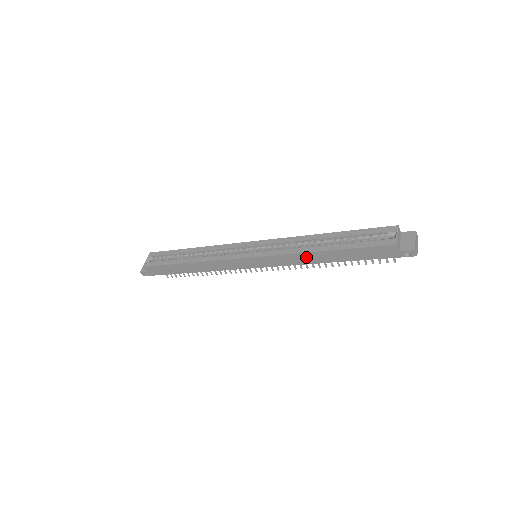
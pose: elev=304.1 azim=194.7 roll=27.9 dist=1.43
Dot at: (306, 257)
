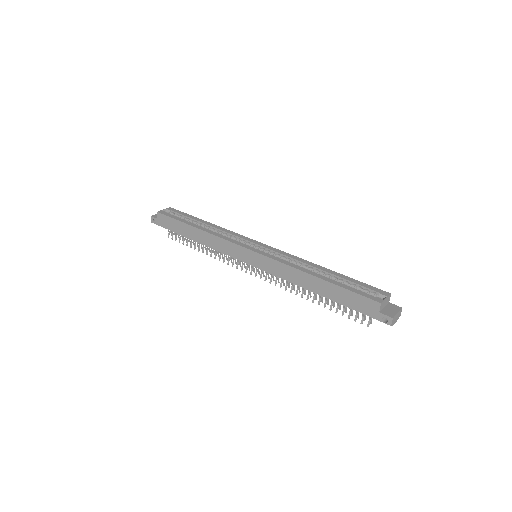
Dot at: (298, 276)
